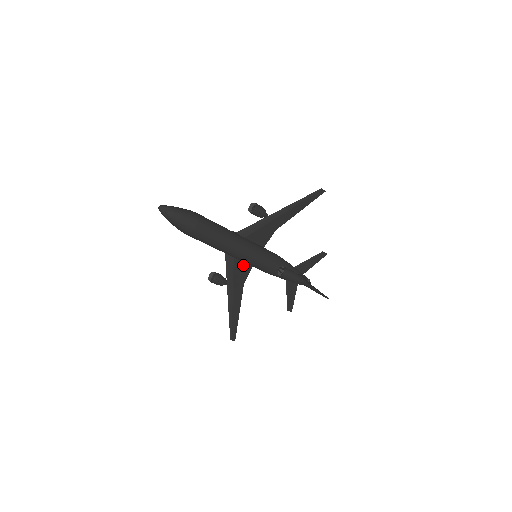
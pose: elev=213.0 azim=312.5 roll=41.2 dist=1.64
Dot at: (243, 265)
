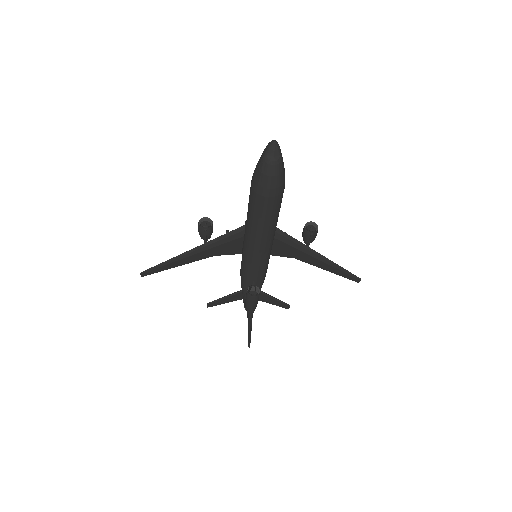
Dot at: (237, 246)
